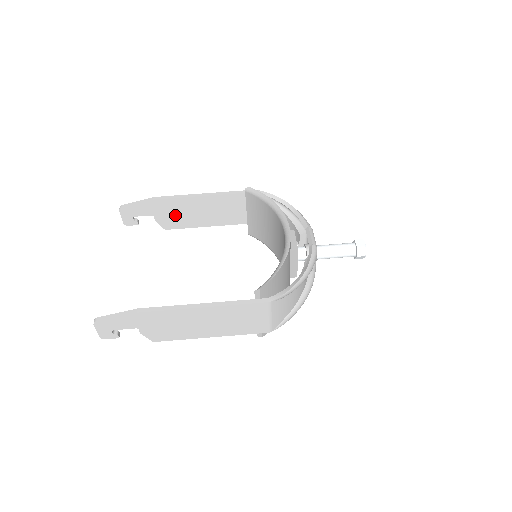
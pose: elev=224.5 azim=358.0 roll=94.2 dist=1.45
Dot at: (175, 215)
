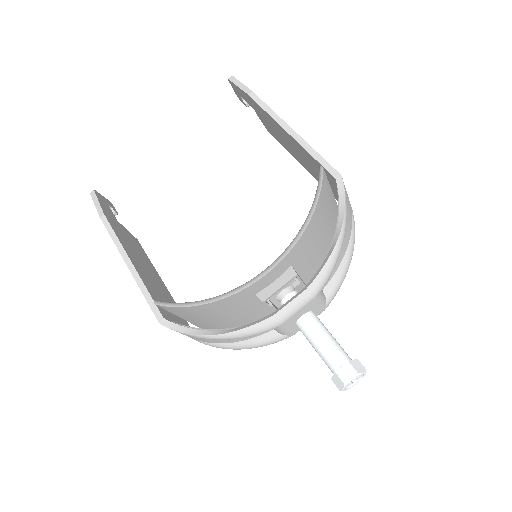
Dot at: (271, 127)
